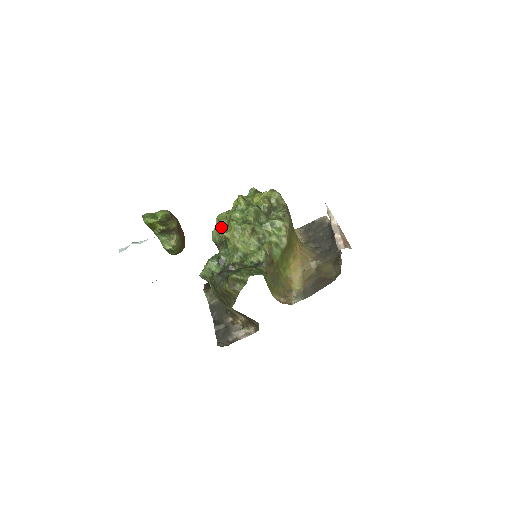
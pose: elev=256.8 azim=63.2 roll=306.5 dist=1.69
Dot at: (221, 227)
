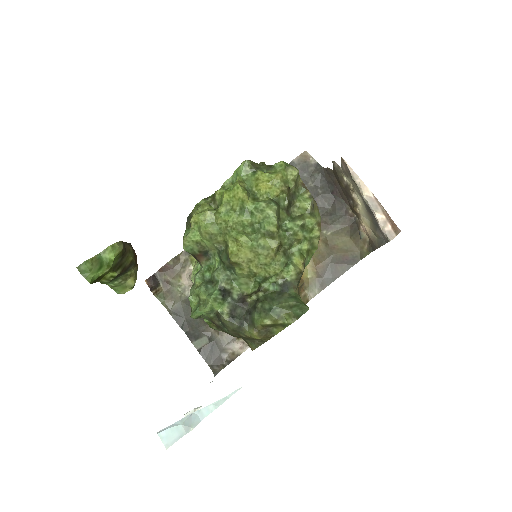
Dot at: (208, 237)
